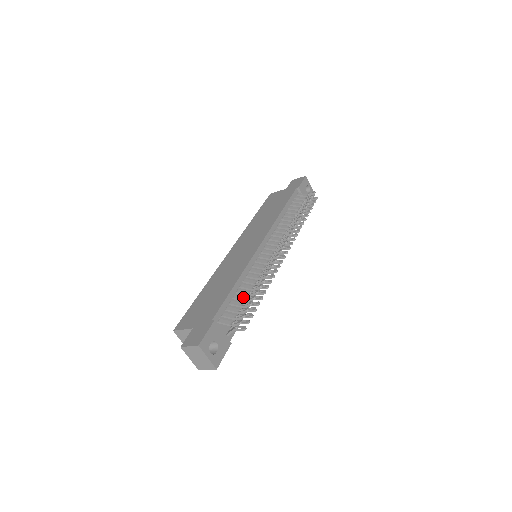
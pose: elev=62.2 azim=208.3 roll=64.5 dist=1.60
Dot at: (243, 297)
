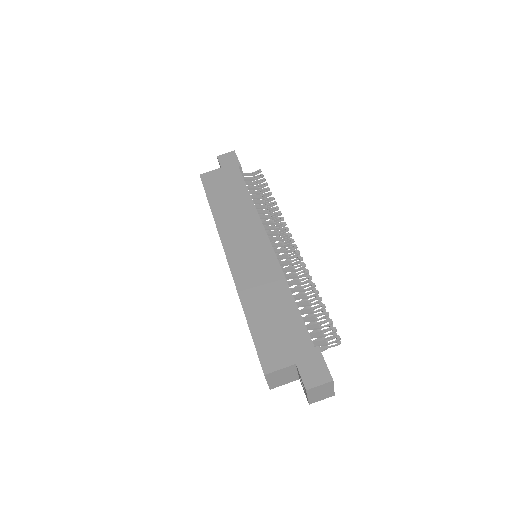
Dot at: (309, 309)
